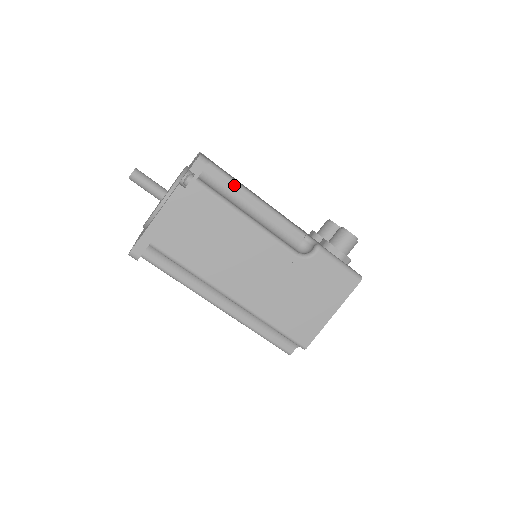
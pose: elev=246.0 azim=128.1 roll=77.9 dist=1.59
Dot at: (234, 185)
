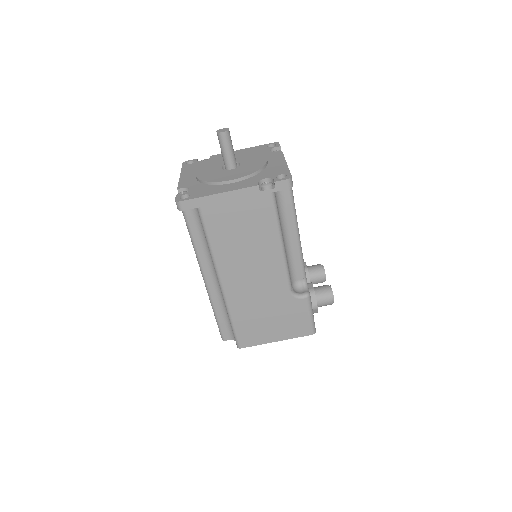
Dot at: (292, 210)
